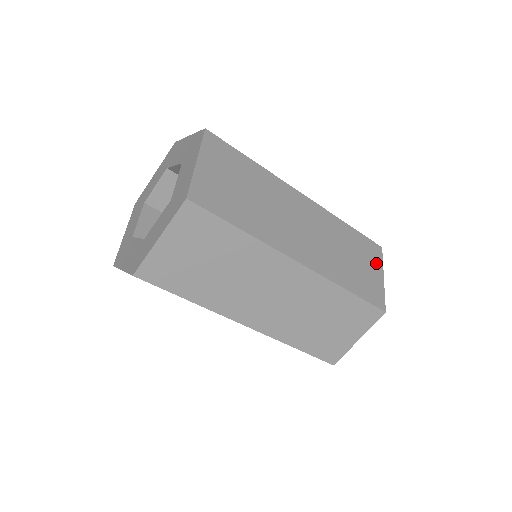
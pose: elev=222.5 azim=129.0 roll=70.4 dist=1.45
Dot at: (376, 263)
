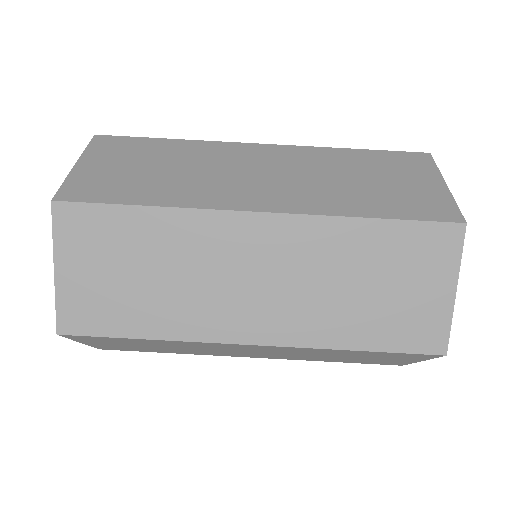
Dot at: occluded
